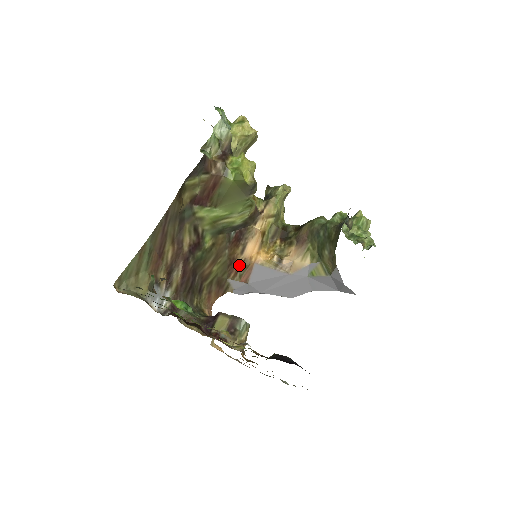
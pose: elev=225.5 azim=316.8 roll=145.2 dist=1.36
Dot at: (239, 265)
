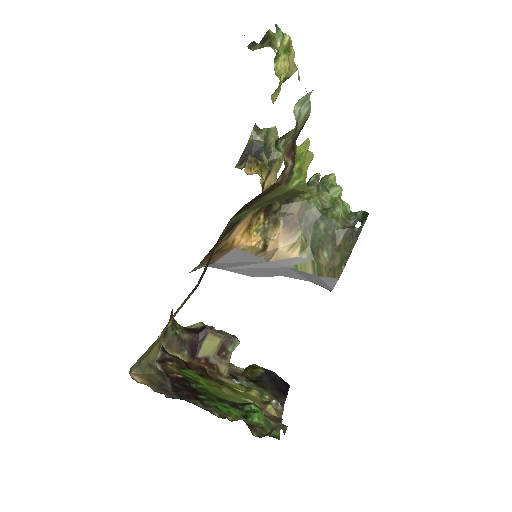
Dot at: (217, 250)
